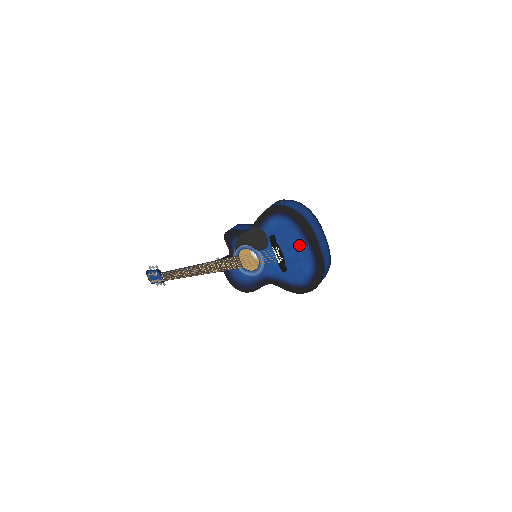
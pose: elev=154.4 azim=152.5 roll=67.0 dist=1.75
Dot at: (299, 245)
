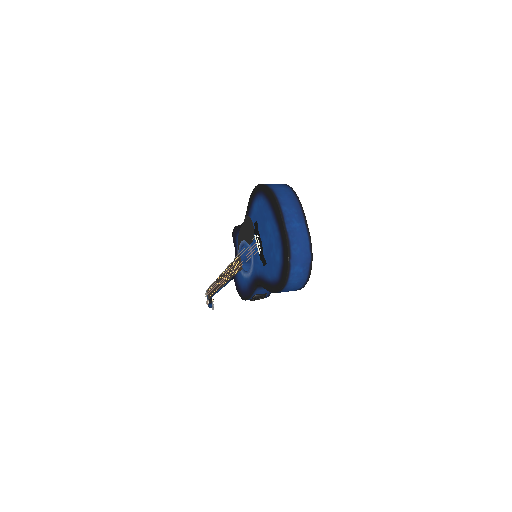
Dot at: (271, 227)
